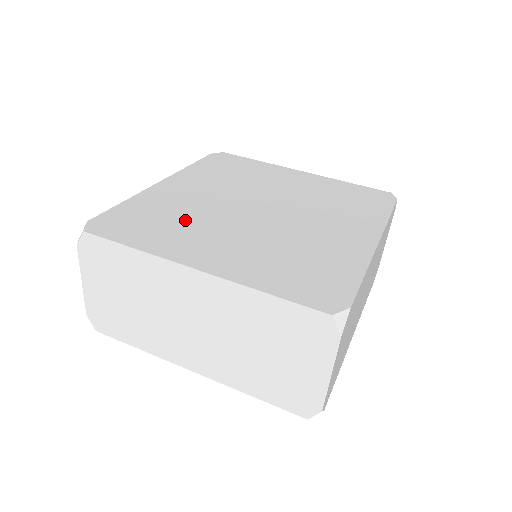
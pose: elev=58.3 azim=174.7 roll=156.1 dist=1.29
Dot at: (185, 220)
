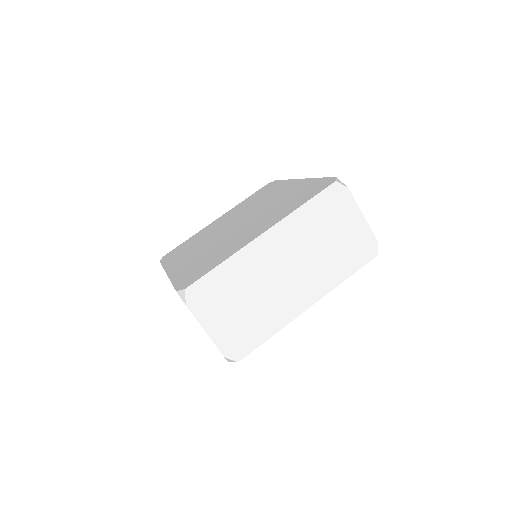
Dot at: (216, 250)
